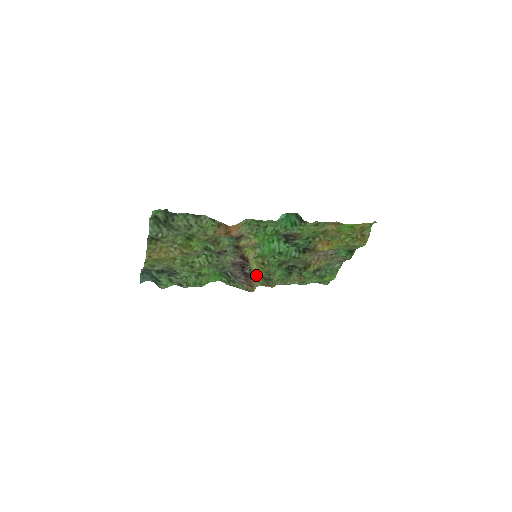
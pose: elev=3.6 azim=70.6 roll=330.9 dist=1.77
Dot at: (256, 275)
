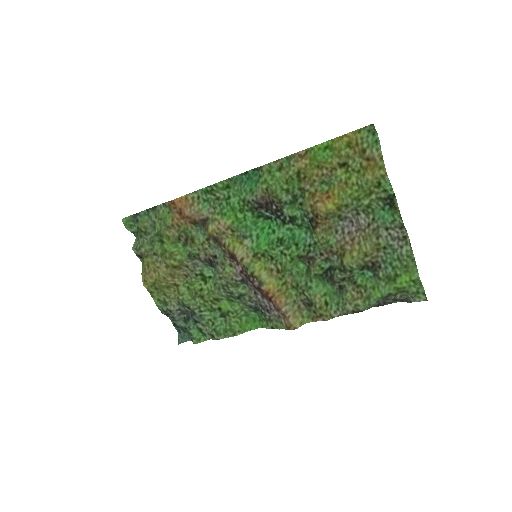
Dot at: (273, 289)
